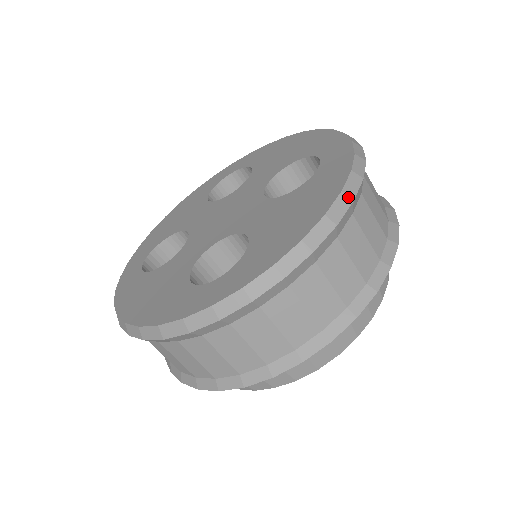
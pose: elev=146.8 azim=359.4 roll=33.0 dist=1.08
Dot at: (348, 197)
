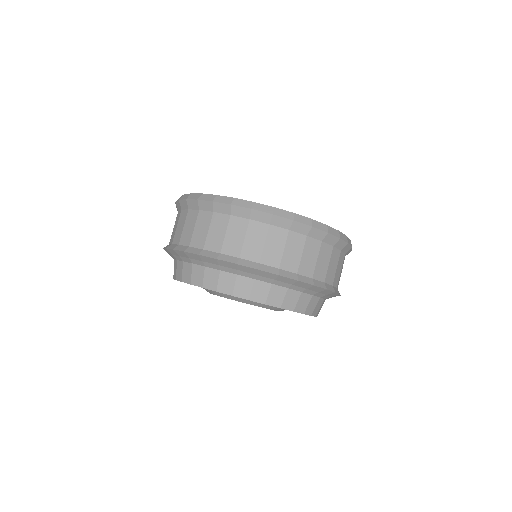
Dot at: (339, 235)
